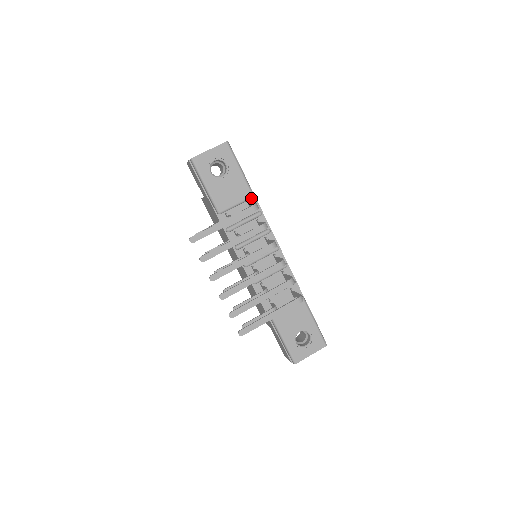
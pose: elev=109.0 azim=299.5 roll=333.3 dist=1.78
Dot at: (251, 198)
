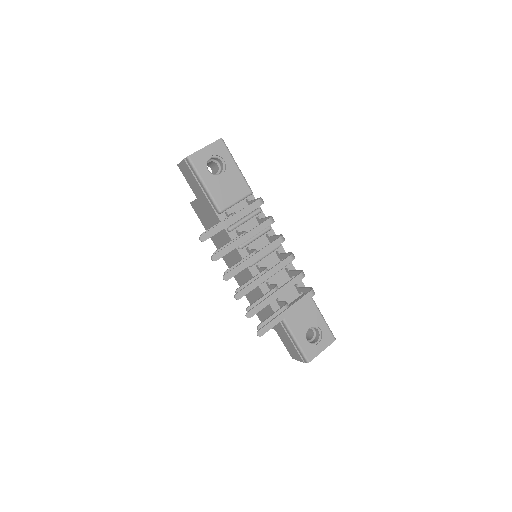
Dot at: (250, 195)
